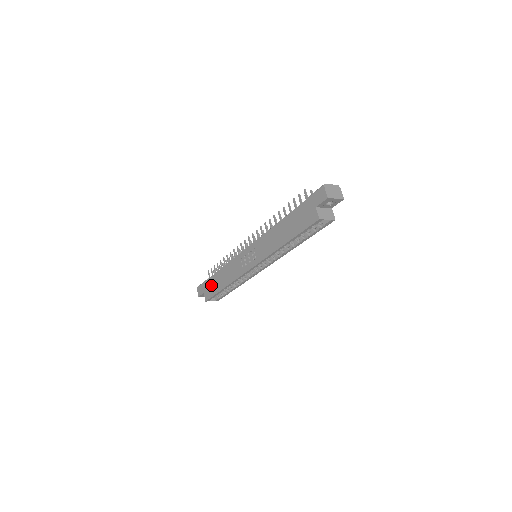
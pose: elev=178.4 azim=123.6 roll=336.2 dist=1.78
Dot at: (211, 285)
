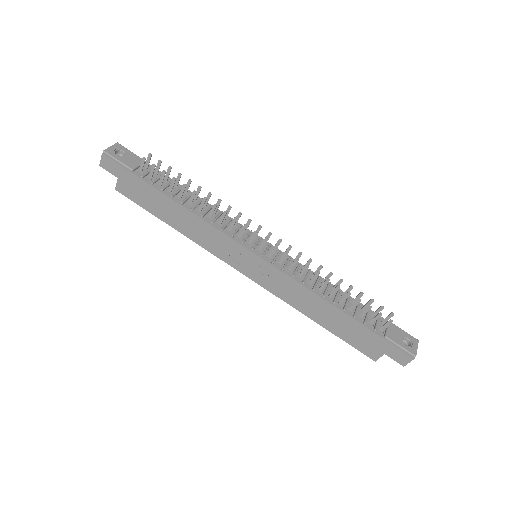
Dot at: (144, 193)
